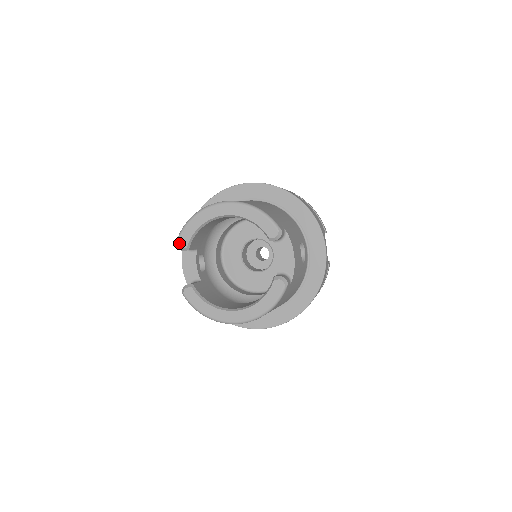
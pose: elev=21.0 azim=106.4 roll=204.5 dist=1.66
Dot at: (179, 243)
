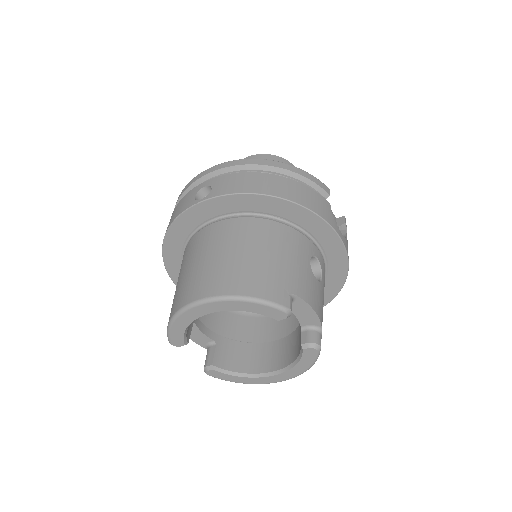
Dot at: (173, 344)
